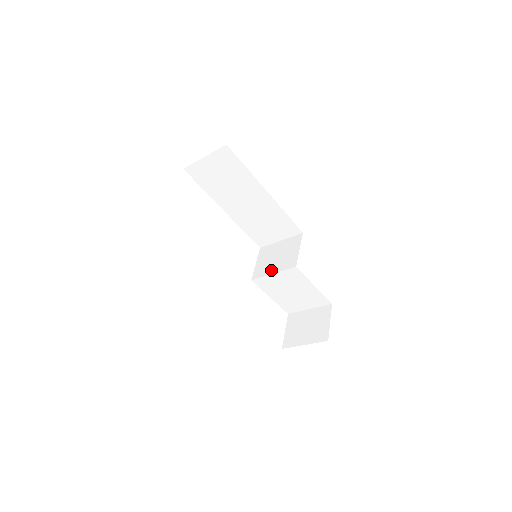
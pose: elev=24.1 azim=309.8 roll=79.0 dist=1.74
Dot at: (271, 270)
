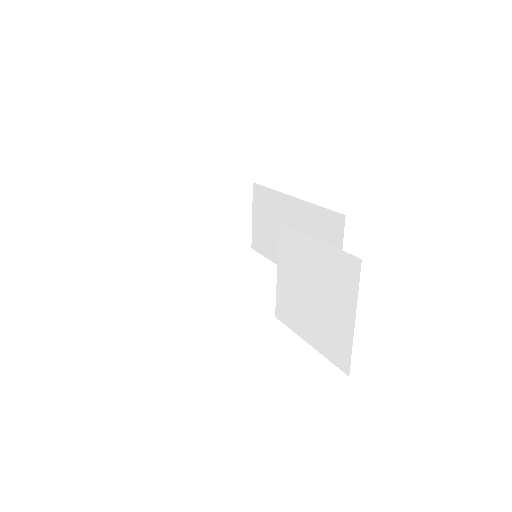
Dot at: occluded
